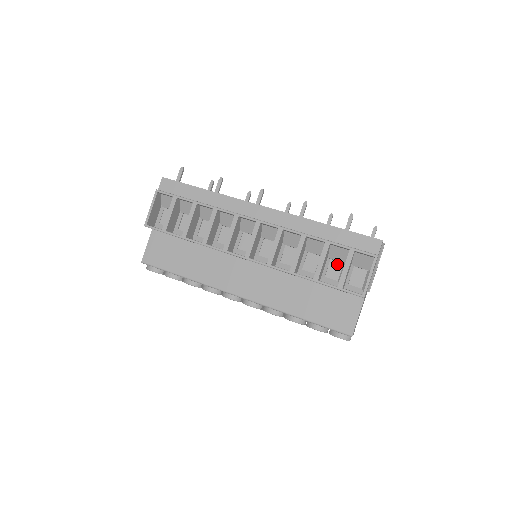
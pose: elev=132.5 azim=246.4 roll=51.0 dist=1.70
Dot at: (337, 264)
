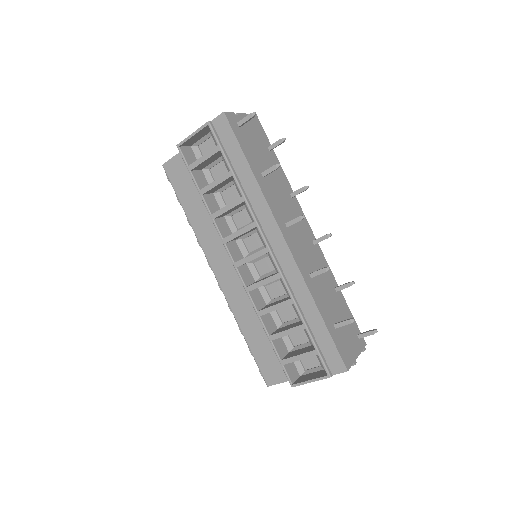
Dot at: (305, 336)
